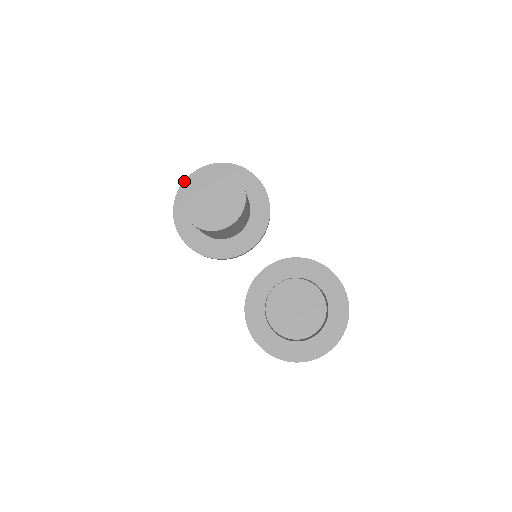
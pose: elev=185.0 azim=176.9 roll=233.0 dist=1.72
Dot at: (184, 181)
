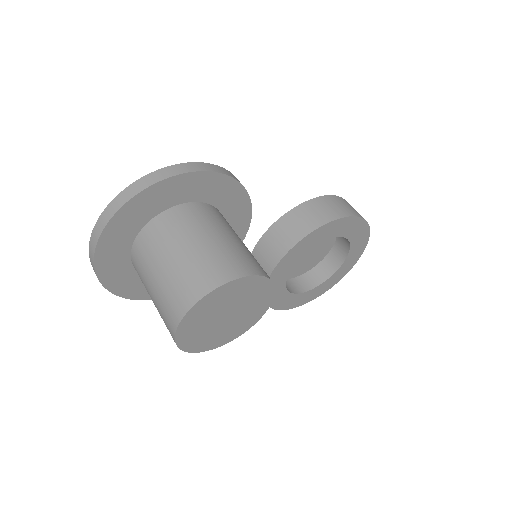
Dot at: (94, 254)
